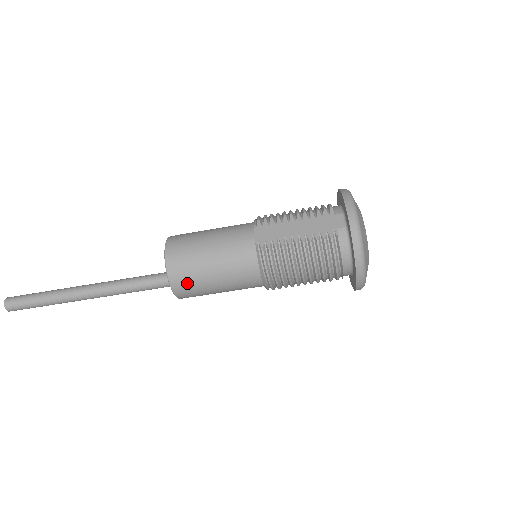
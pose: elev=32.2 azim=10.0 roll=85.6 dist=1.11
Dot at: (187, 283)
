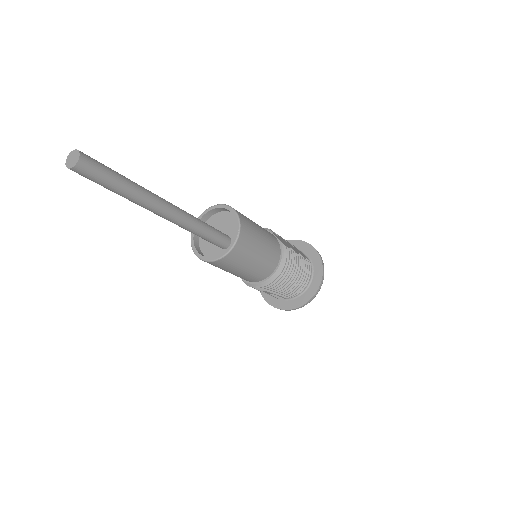
Dot at: (246, 244)
